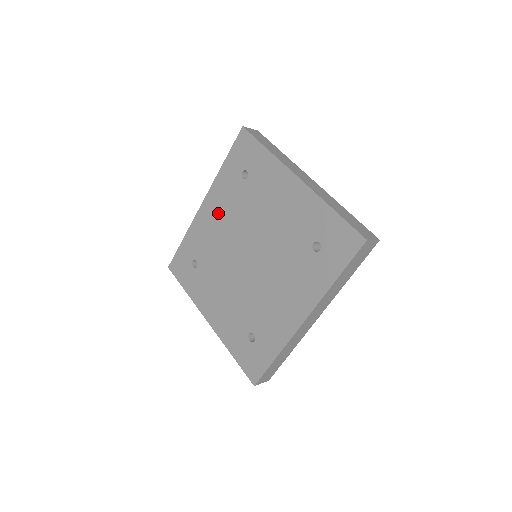
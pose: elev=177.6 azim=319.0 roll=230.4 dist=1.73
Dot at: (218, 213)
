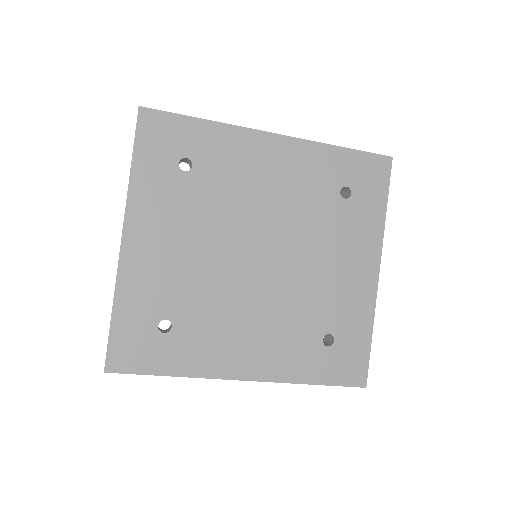
Dot at: (280, 172)
